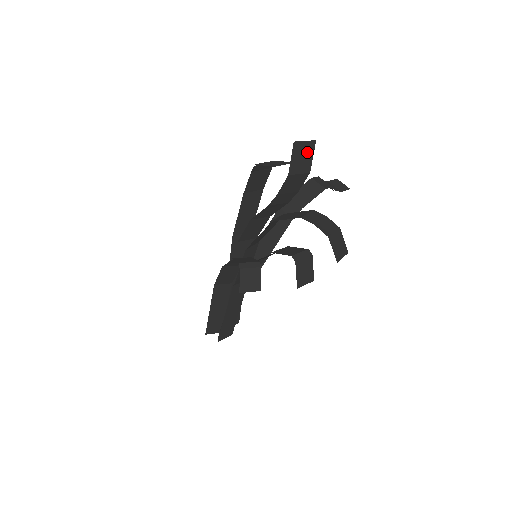
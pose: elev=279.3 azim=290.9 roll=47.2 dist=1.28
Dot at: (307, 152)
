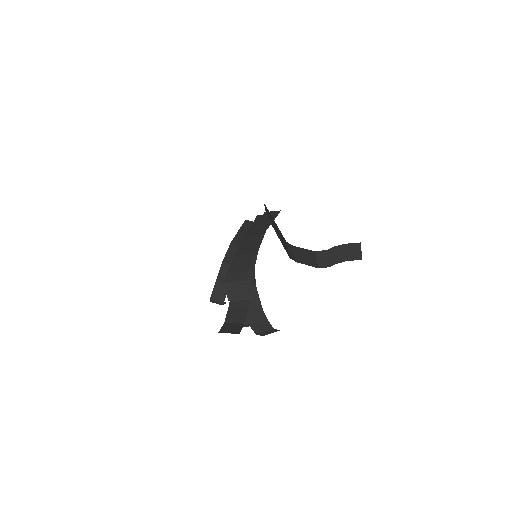
Dot at: (235, 331)
